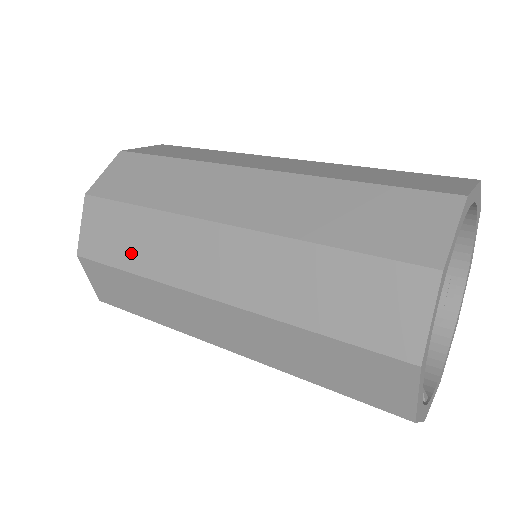
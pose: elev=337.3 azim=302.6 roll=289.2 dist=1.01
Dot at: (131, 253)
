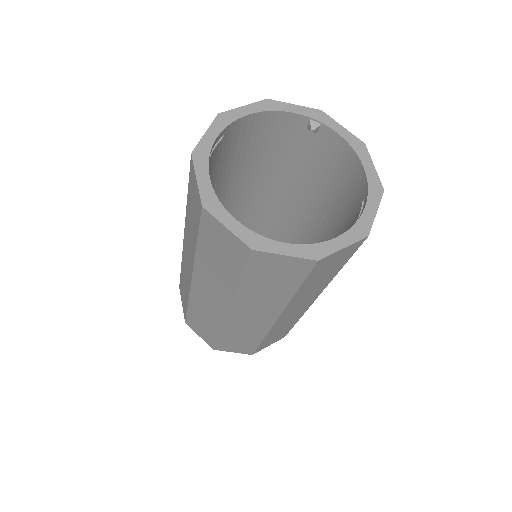
Dot at: occluded
